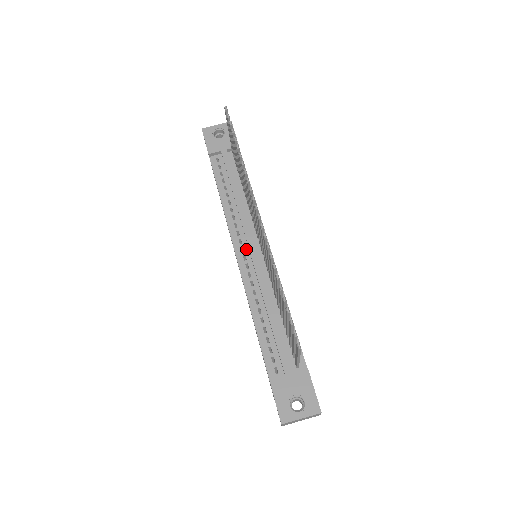
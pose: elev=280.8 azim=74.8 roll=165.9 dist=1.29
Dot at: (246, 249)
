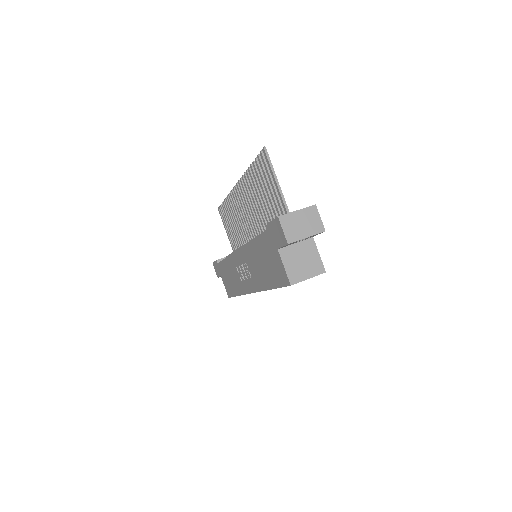
Dot at: occluded
